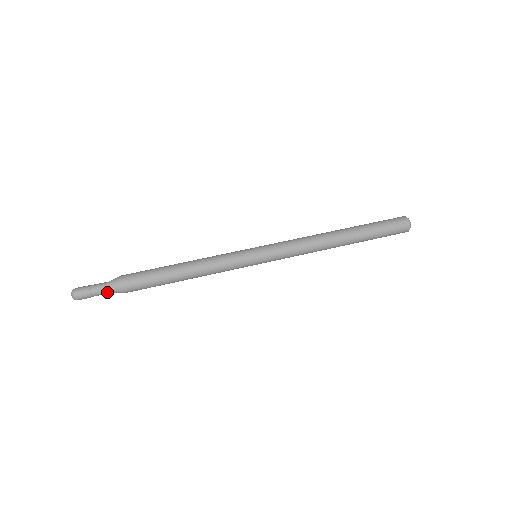
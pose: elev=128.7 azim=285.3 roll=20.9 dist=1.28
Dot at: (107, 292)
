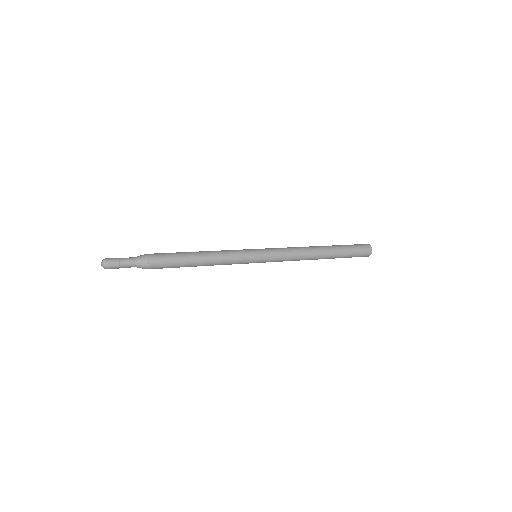
Dot at: (133, 263)
